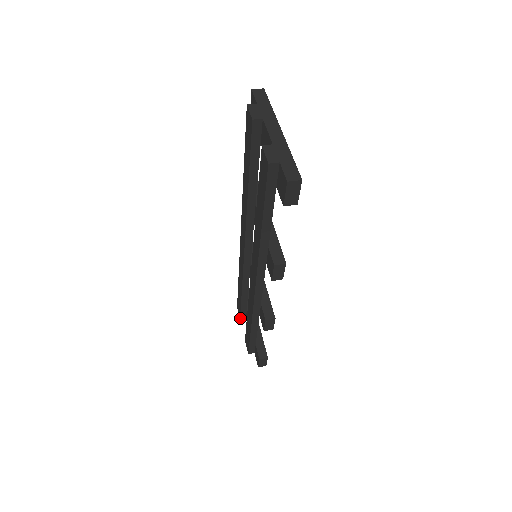
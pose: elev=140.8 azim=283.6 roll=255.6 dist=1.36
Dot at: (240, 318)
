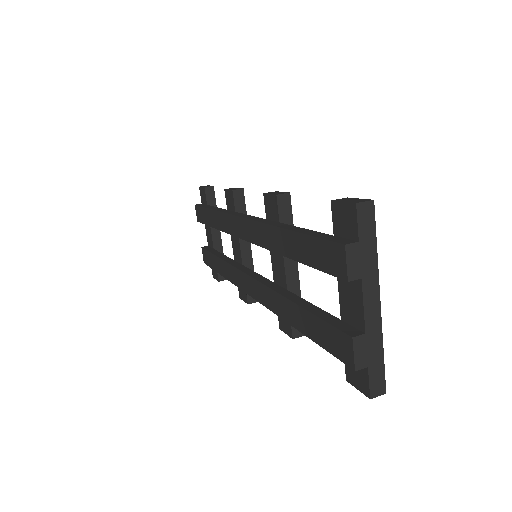
Dot at: (198, 221)
